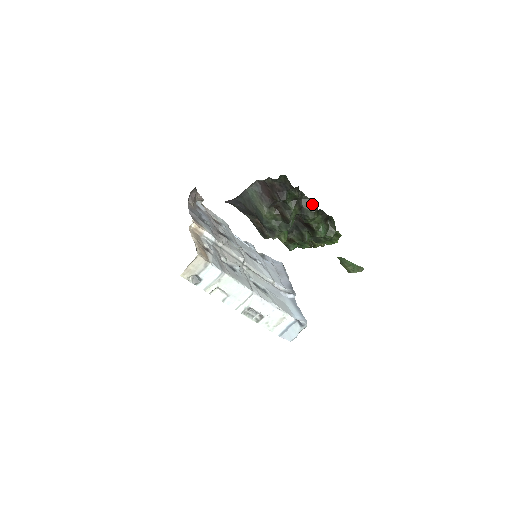
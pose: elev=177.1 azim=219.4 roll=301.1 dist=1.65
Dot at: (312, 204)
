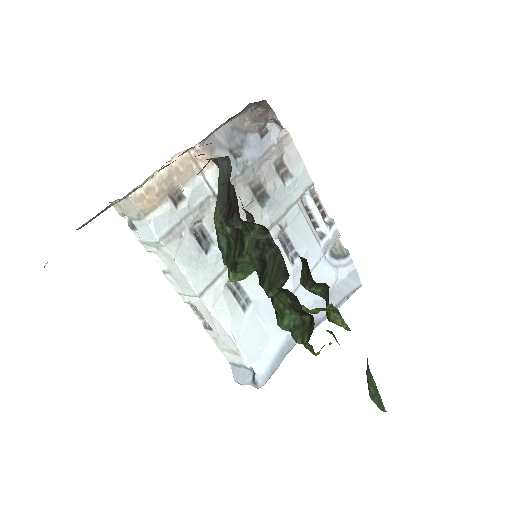
Dot at: (280, 271)
